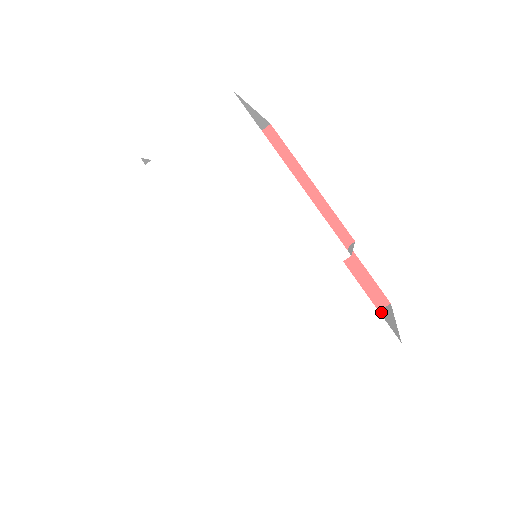
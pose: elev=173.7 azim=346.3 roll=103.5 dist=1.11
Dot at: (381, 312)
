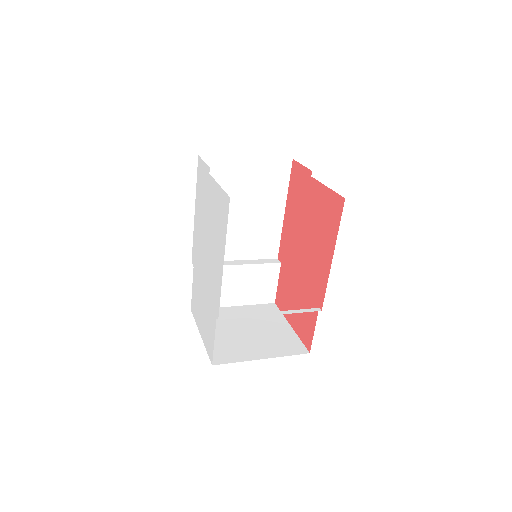
Dot at: (298, 349)
